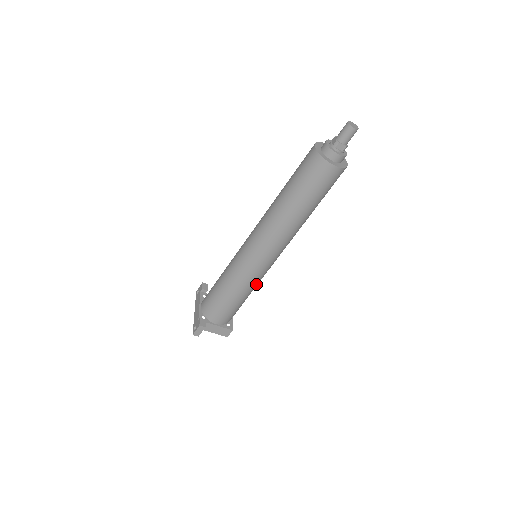
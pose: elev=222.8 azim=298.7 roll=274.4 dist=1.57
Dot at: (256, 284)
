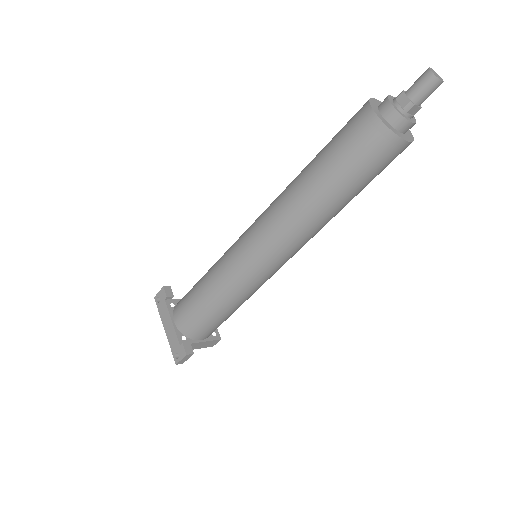
Dot at: occluded
